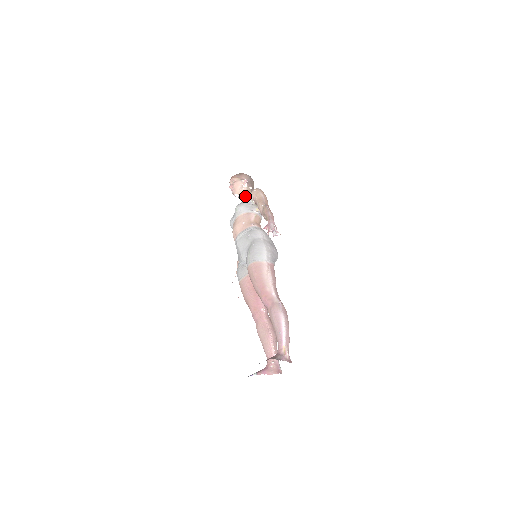
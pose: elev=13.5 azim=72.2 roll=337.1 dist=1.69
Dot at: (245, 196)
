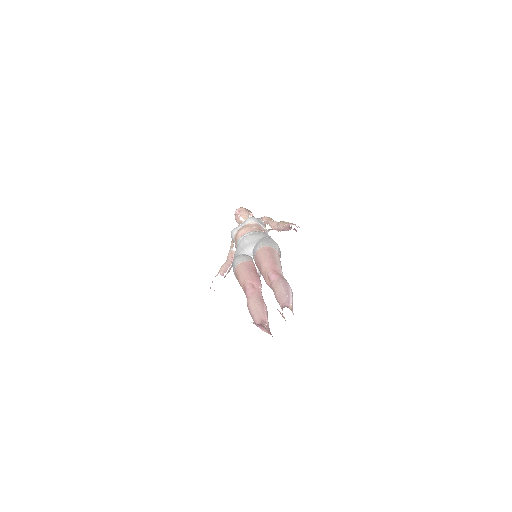
Dot at: occluded
